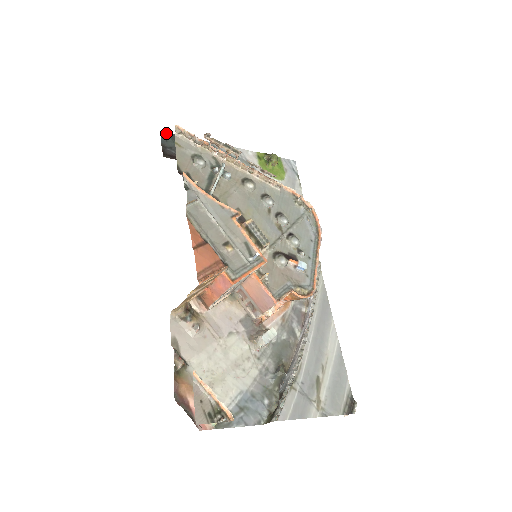
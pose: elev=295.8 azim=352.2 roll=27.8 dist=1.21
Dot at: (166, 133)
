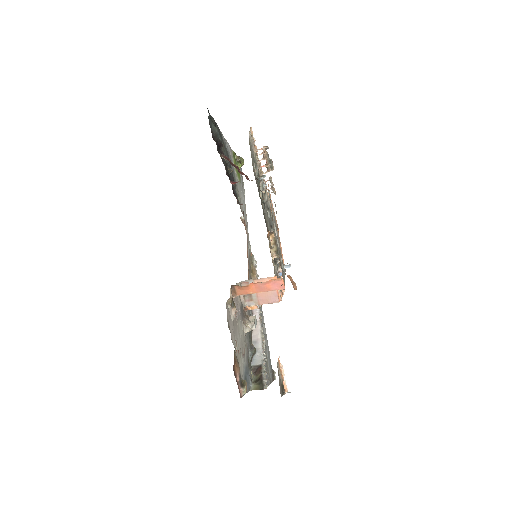
Dot at: occluded
